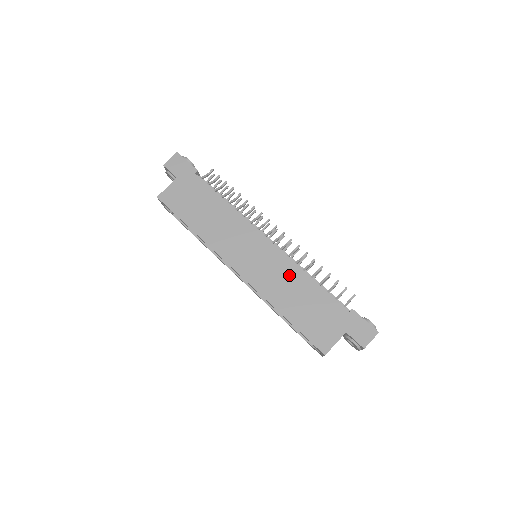
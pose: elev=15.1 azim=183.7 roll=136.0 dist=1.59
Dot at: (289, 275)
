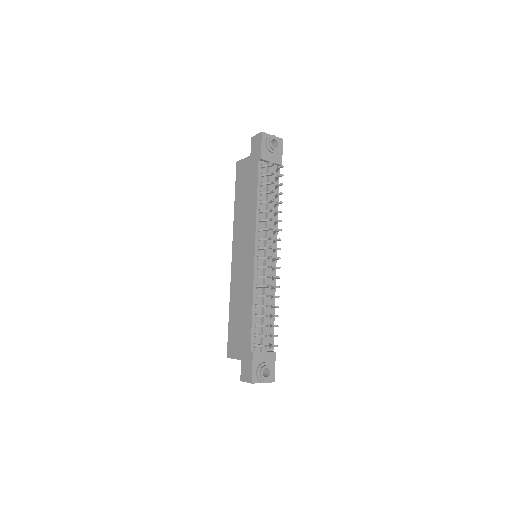
Dot at: (246, 290)
